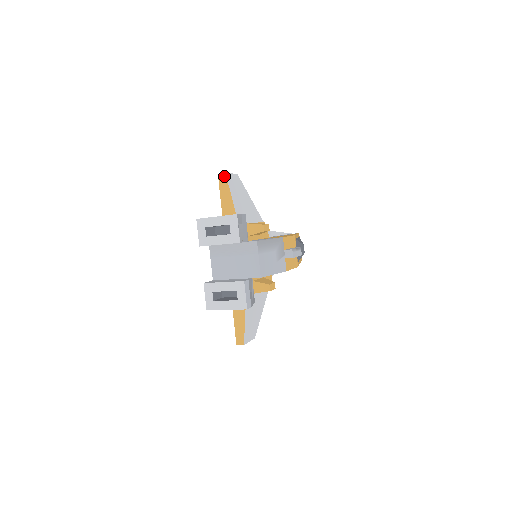
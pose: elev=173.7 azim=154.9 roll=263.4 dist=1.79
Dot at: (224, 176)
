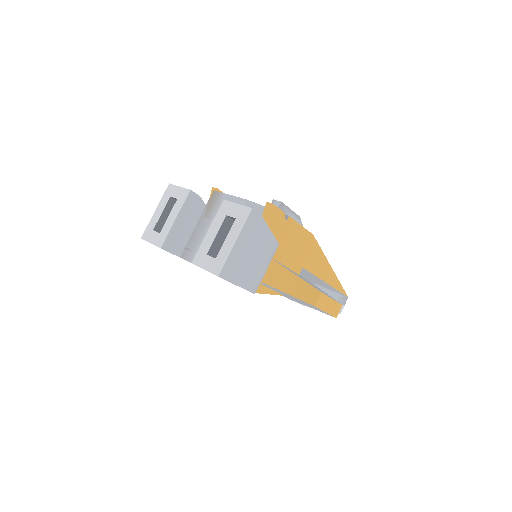
Dot at: occluded
